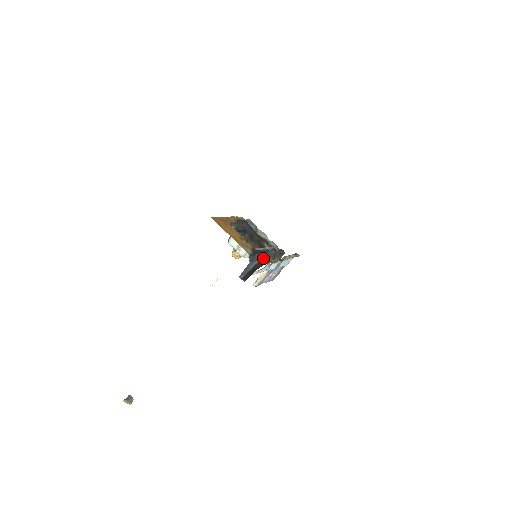
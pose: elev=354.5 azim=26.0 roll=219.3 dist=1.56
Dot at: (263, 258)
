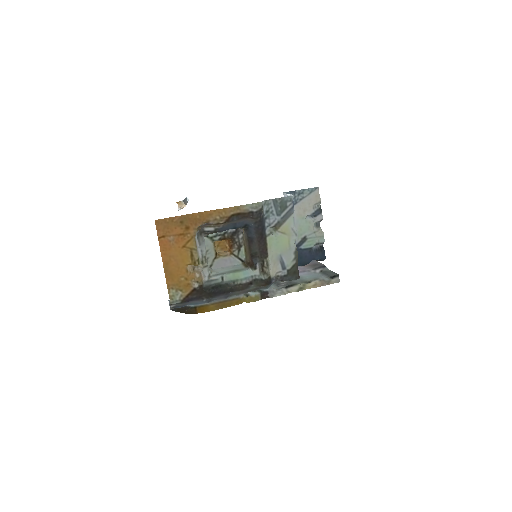
Dot at: (215, 299)
